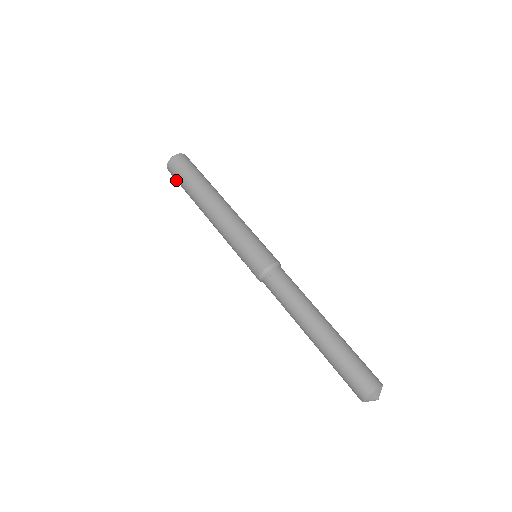
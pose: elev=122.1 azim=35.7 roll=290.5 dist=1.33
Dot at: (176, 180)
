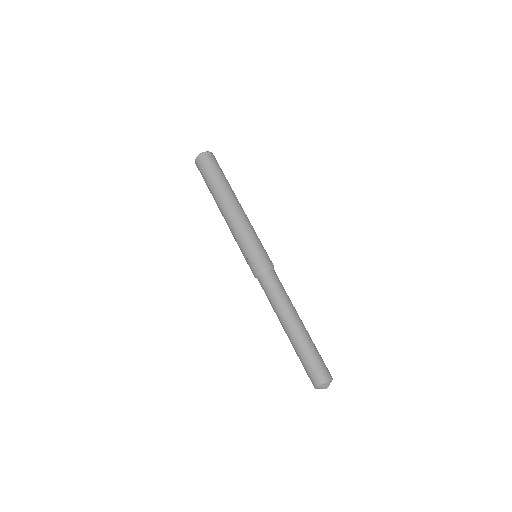
Dot at: (203, 168)
